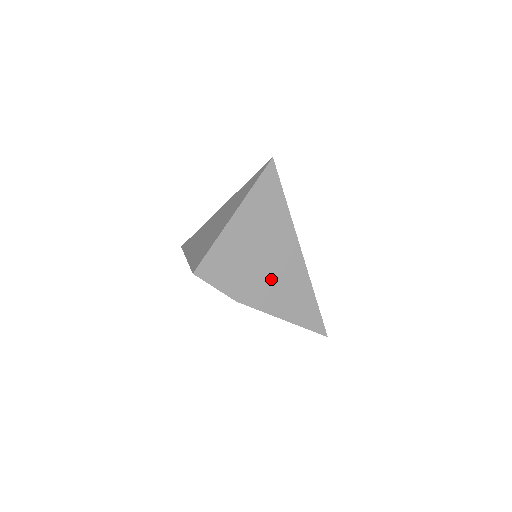
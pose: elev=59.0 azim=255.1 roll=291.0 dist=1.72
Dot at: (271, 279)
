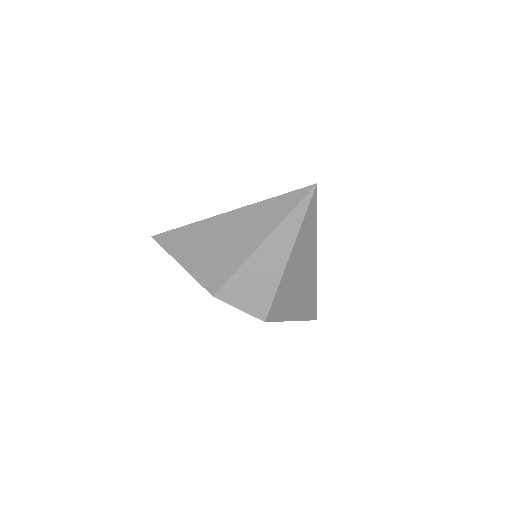
Dot at: (292, 292)
